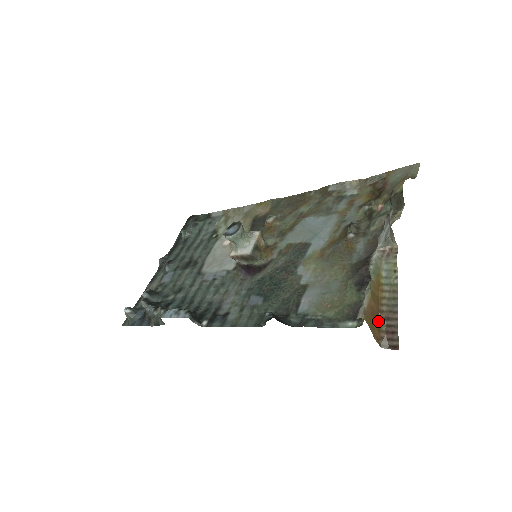
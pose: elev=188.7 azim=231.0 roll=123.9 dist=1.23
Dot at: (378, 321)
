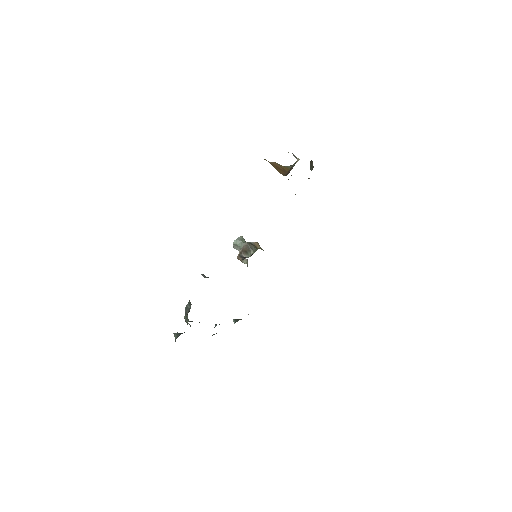
Dot at: (284, 173)
